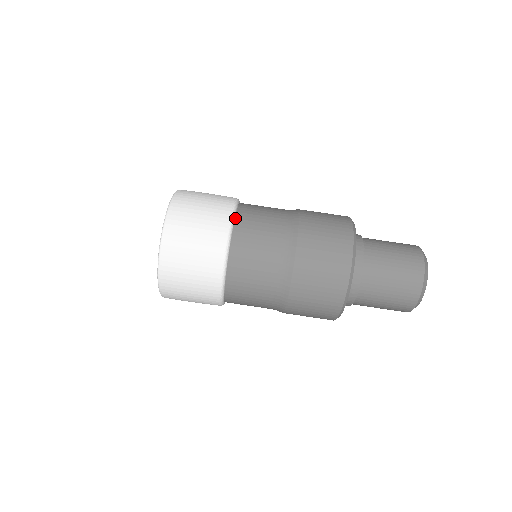
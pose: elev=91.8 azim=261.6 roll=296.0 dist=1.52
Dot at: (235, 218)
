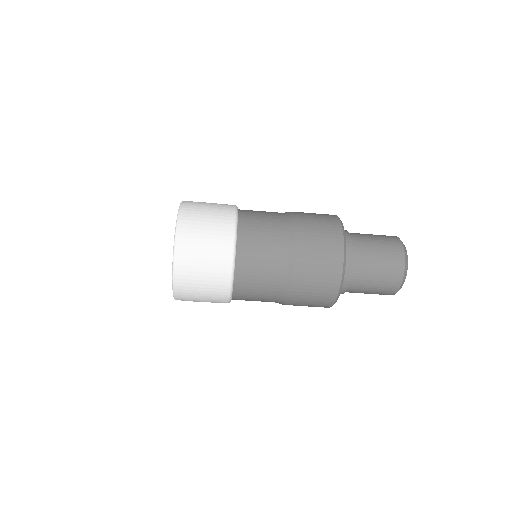
Dot at: (237, 233)
